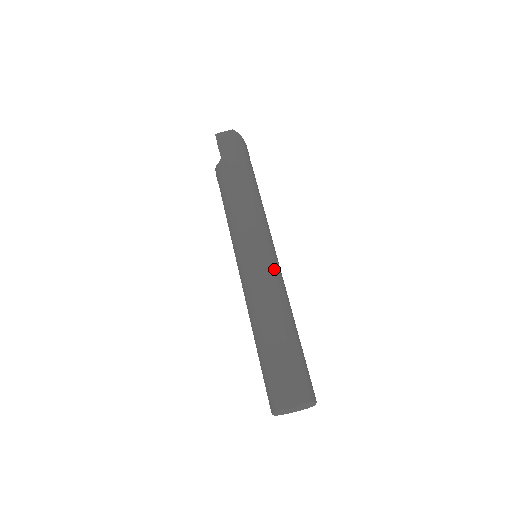
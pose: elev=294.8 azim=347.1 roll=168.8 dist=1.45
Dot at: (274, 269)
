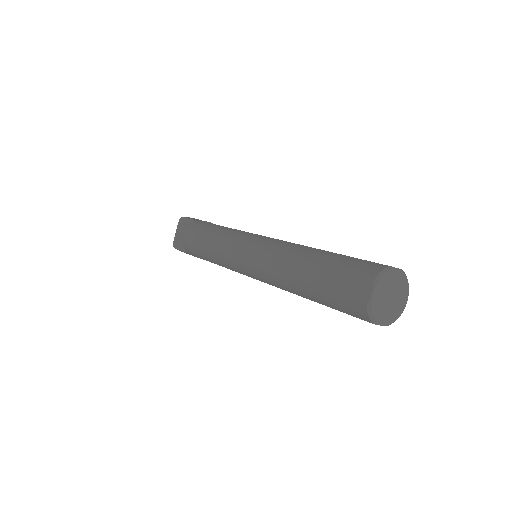
Dot at: occluded
